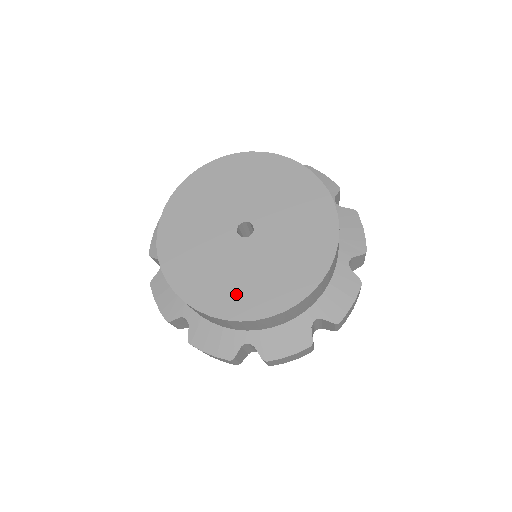
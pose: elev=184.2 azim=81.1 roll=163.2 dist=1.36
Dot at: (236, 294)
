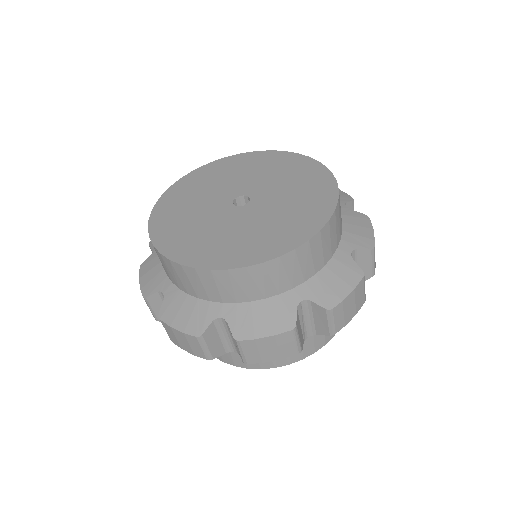
Dot at: (214, 248)
